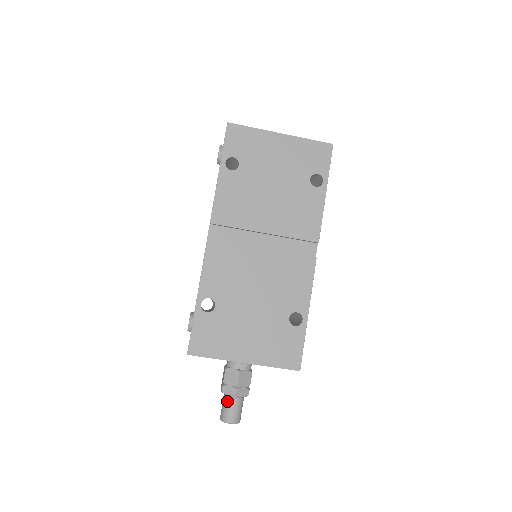
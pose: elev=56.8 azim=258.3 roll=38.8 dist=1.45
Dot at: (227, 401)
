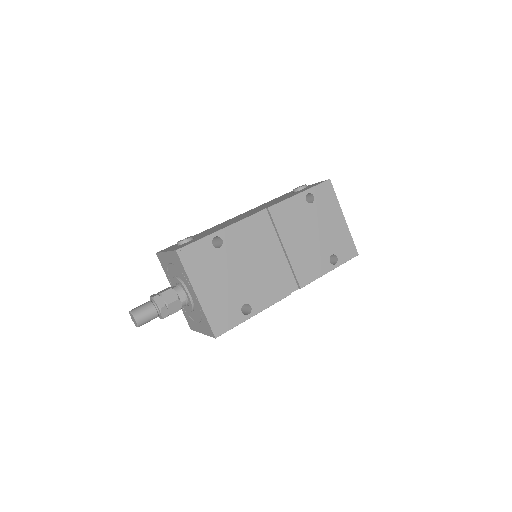
Dot at: (150, 306)
